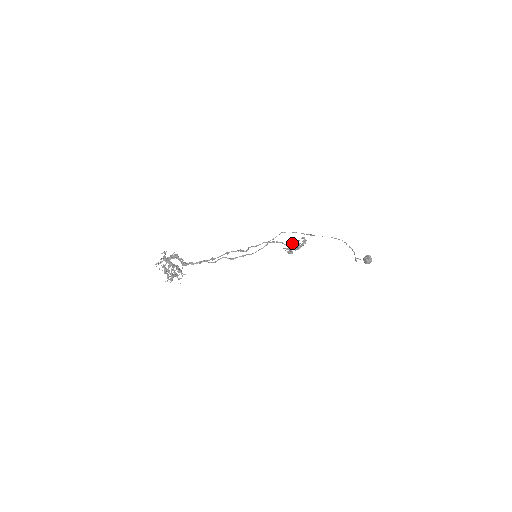
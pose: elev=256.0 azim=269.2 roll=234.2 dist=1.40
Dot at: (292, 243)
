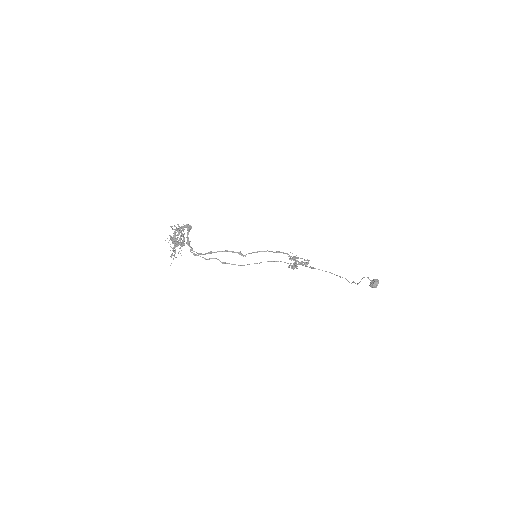
Dot at: (288, 266)
